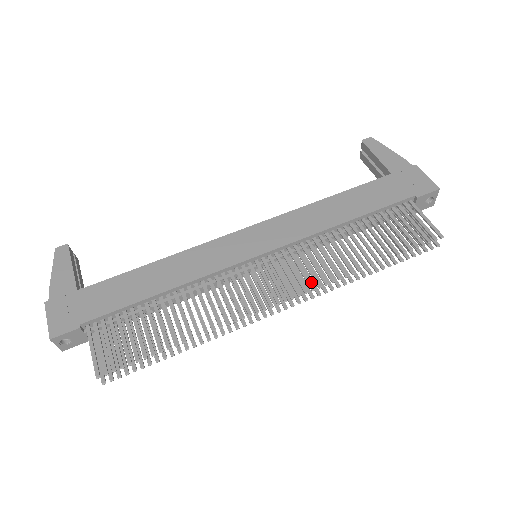
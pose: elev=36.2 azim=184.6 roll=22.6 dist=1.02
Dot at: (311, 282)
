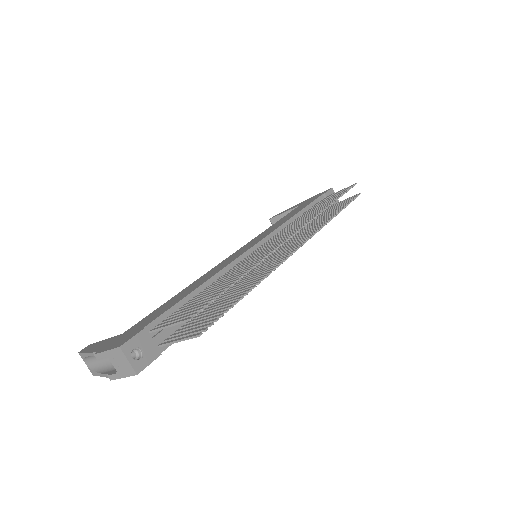
Dot at: (306, 235)
